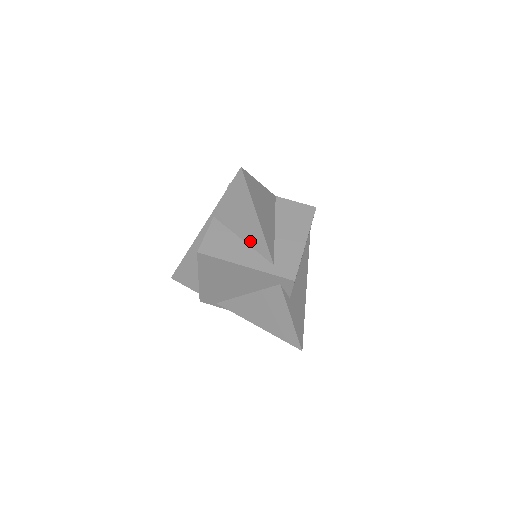
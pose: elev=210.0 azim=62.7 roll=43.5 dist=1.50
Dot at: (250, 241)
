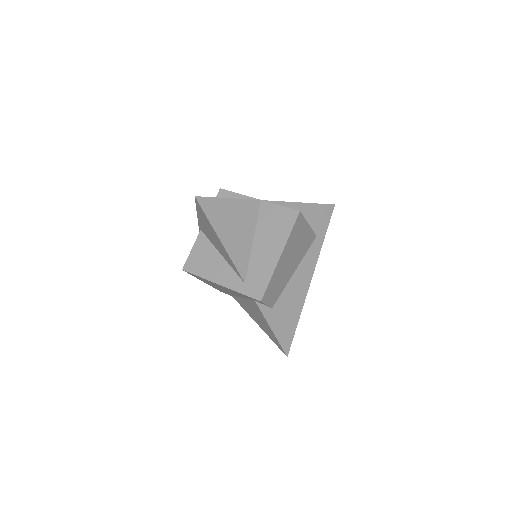
Dot at: (225, 258)
